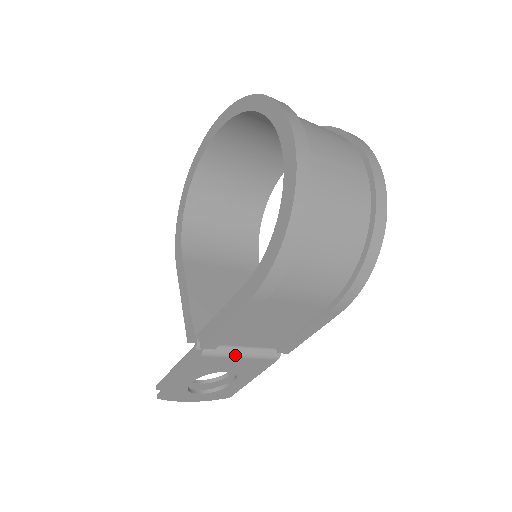
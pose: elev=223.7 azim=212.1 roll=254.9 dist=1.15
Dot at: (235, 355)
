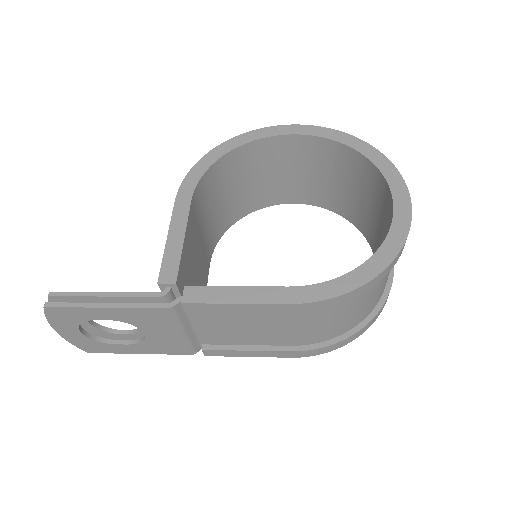
Dot at: (182, 328)
